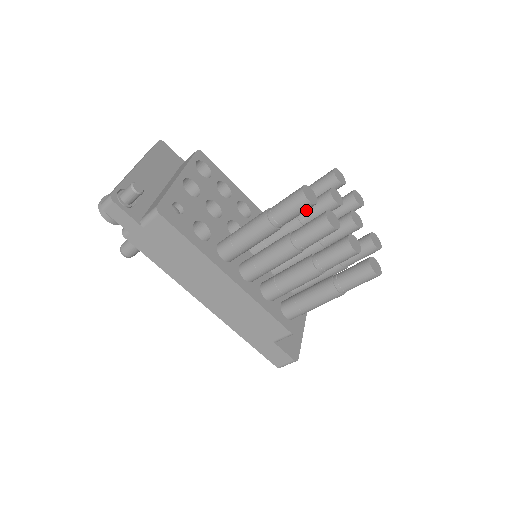
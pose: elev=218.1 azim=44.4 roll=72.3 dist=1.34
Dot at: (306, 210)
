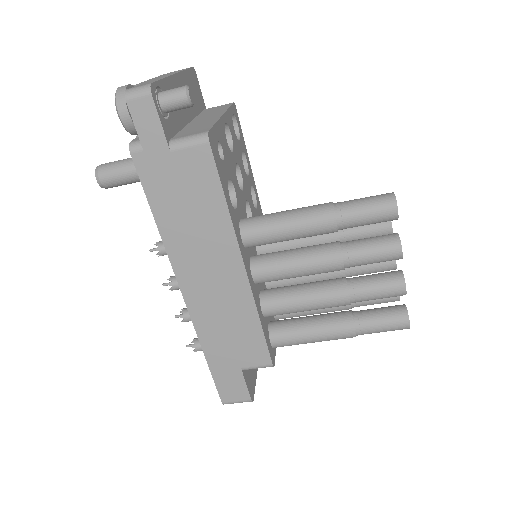
Dot at: occluded
